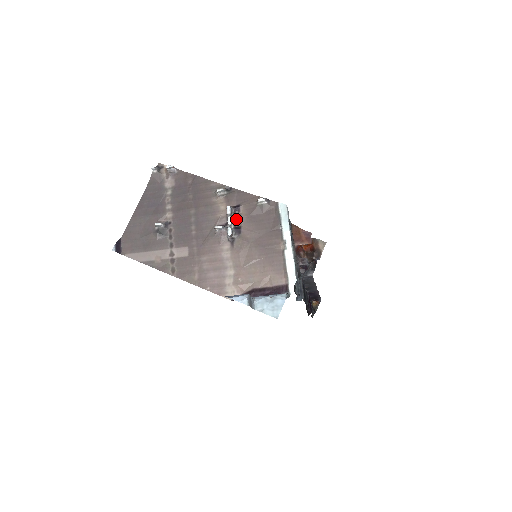
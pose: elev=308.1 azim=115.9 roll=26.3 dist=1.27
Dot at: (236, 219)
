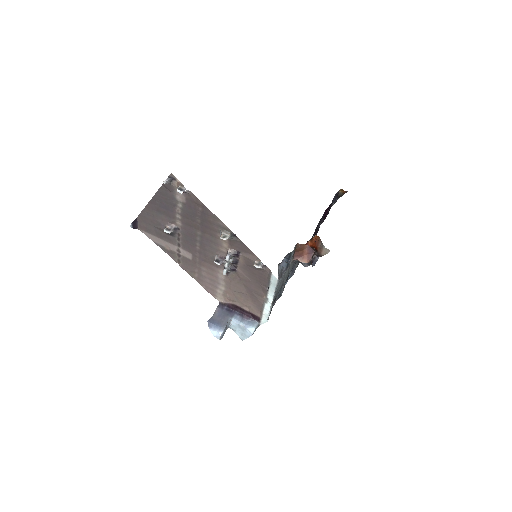
Dot at: (234, 262)
